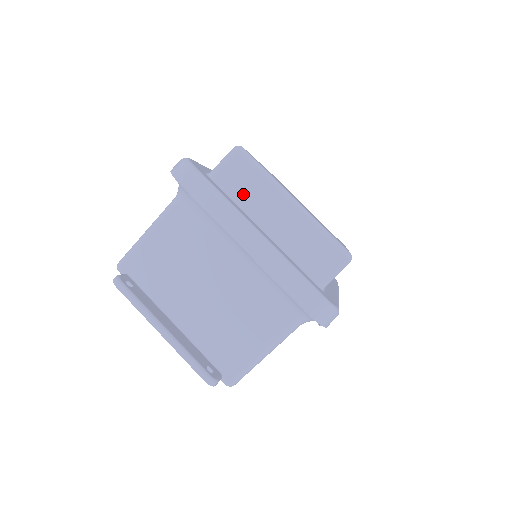
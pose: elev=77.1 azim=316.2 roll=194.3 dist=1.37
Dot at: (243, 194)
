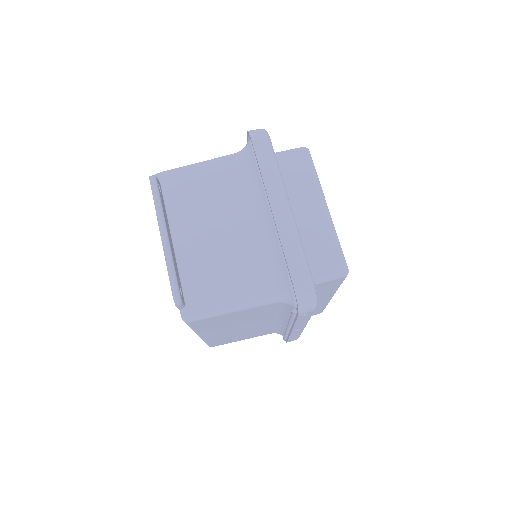
Dot at: (291, 180)
